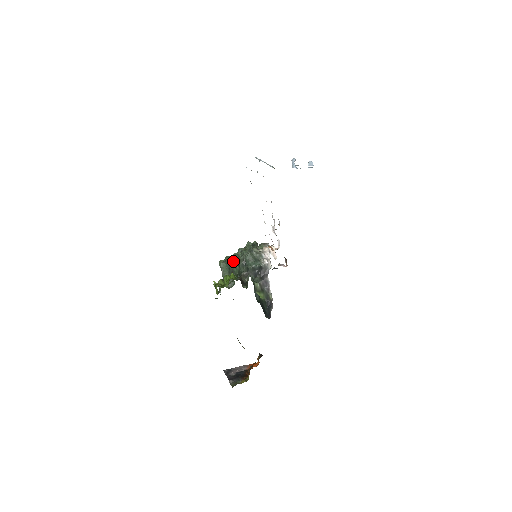
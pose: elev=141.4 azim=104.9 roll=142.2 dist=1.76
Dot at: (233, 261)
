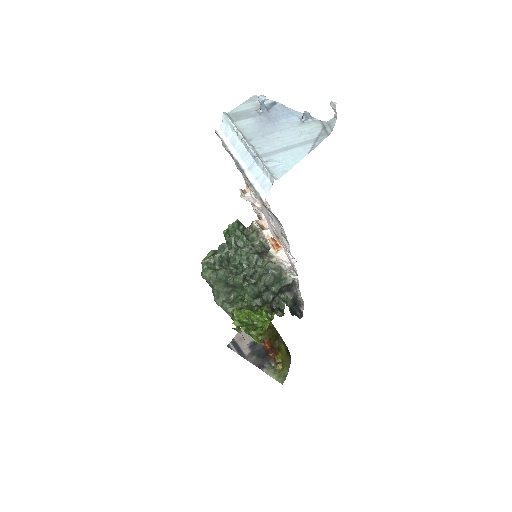
Dot at: (238, 282)
